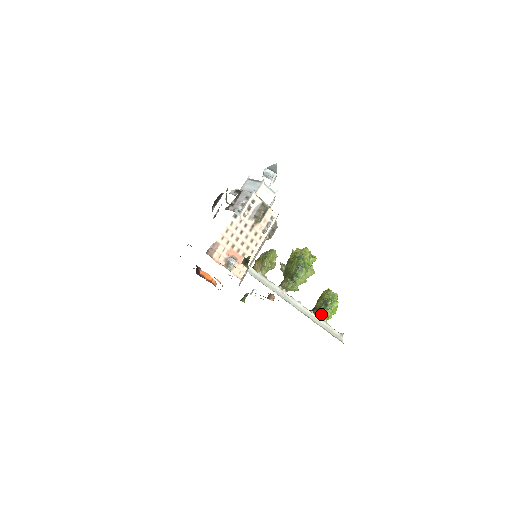
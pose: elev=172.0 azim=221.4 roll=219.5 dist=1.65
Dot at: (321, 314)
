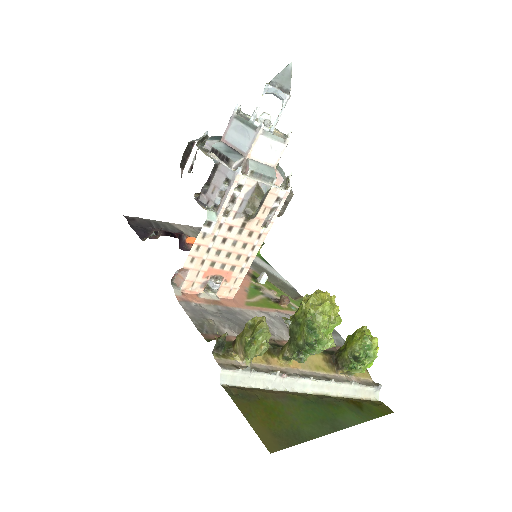
Dot at: (348, 371)
